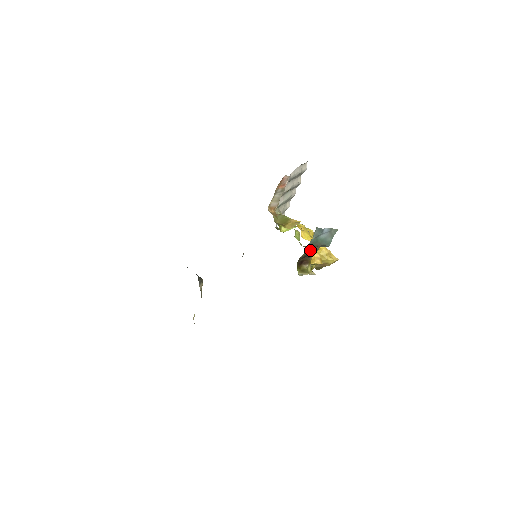
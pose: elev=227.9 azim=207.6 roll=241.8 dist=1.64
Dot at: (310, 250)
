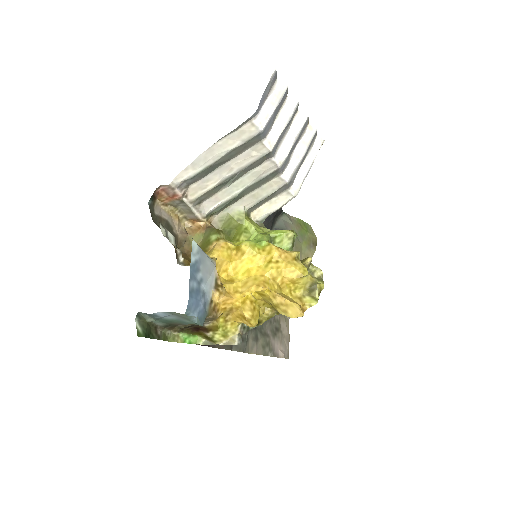
Dot at: occluded
